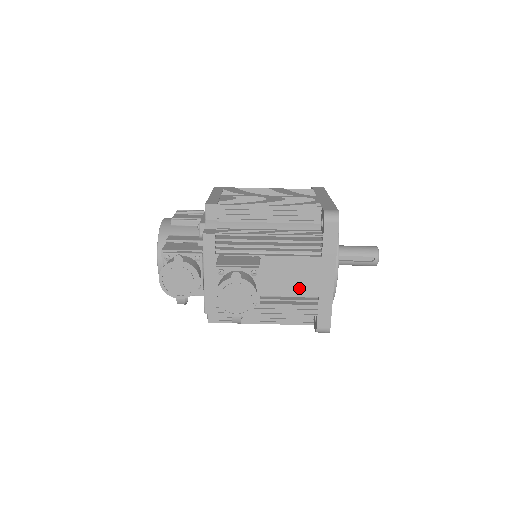
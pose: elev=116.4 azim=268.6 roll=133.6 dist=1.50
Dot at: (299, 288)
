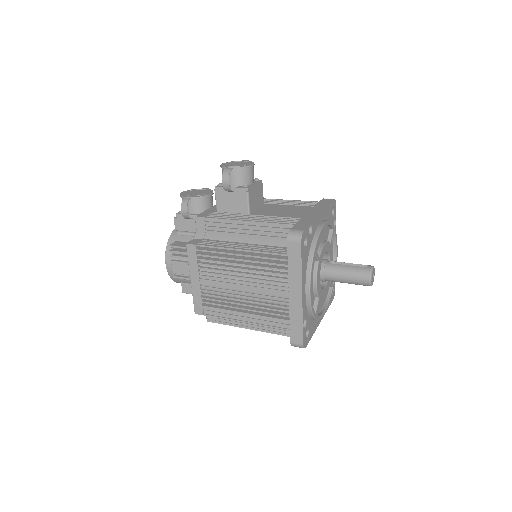
Dot at: (286, 214)
